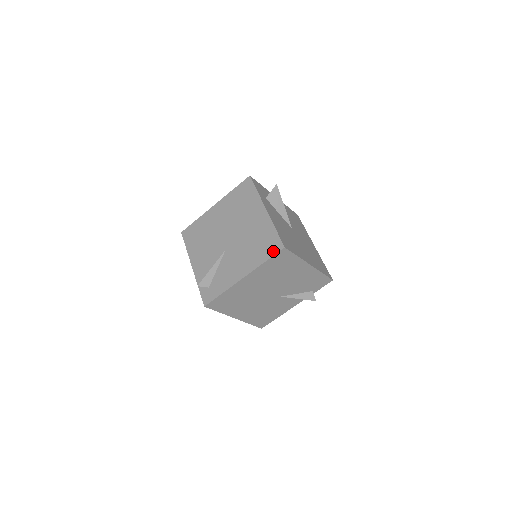
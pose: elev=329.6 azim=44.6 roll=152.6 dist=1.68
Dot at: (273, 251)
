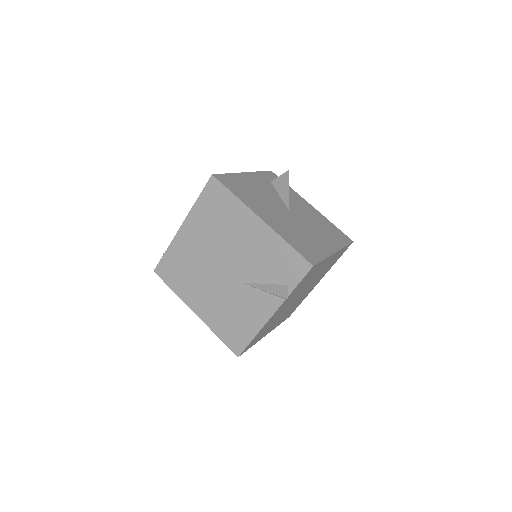
Dot at: (207, 186)
